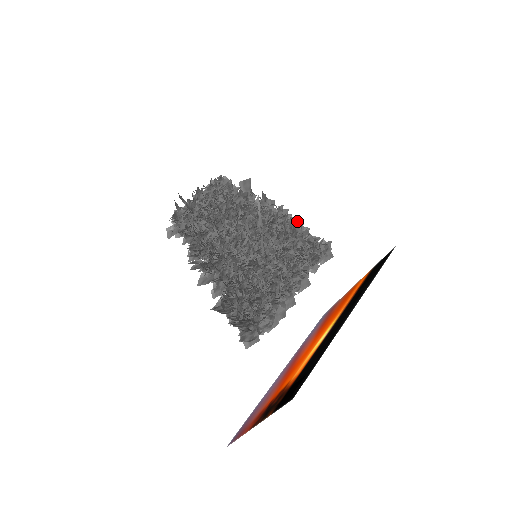
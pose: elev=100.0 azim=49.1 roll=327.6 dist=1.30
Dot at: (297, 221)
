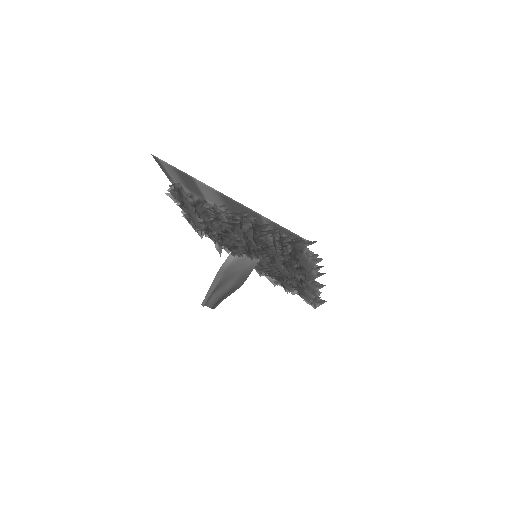
Dot at: occluded
